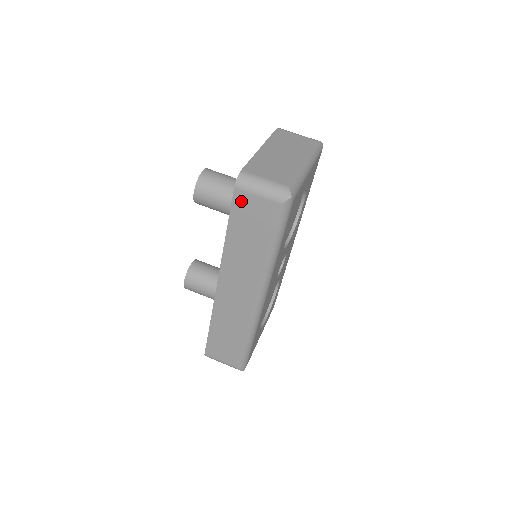
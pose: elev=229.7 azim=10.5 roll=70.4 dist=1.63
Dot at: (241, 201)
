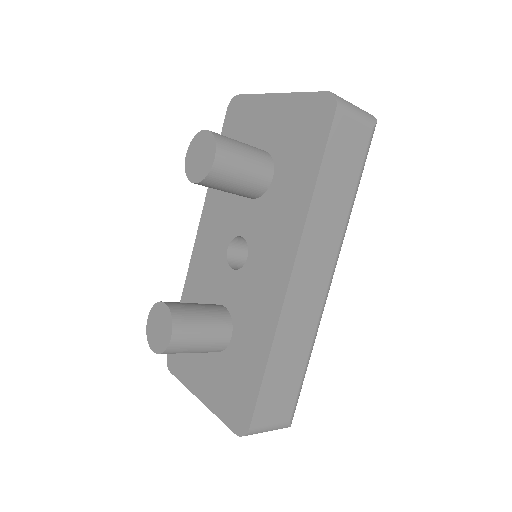
Dot at: (340, 128)
